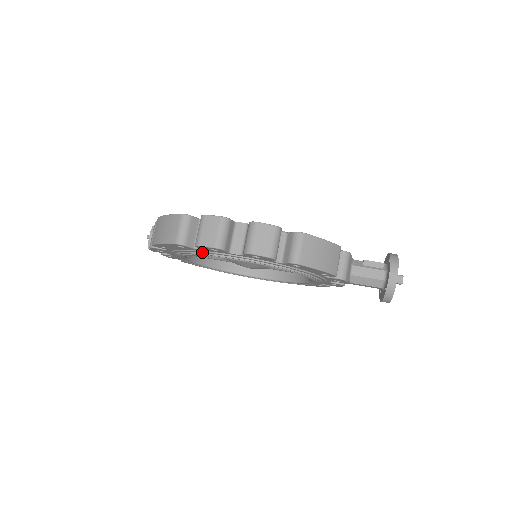
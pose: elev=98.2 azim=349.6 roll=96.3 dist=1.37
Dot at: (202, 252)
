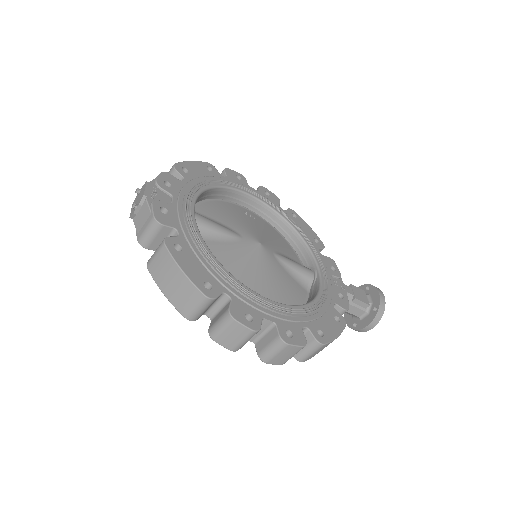
Dot at: occluded
